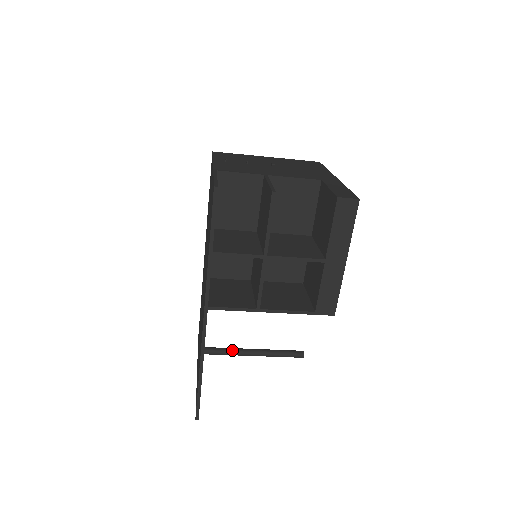
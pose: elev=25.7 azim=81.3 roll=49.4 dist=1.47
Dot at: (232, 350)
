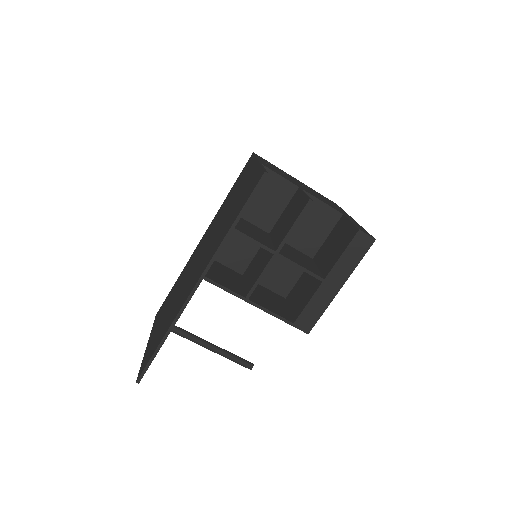
Dot at: (191, 335)
